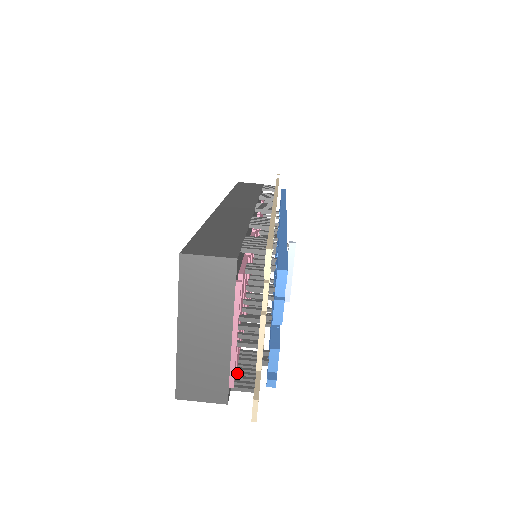
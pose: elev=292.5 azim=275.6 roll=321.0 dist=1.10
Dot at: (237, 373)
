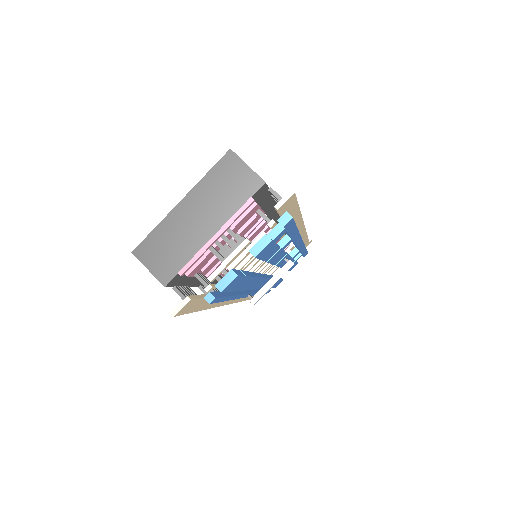
Dot at: (185, 287)
